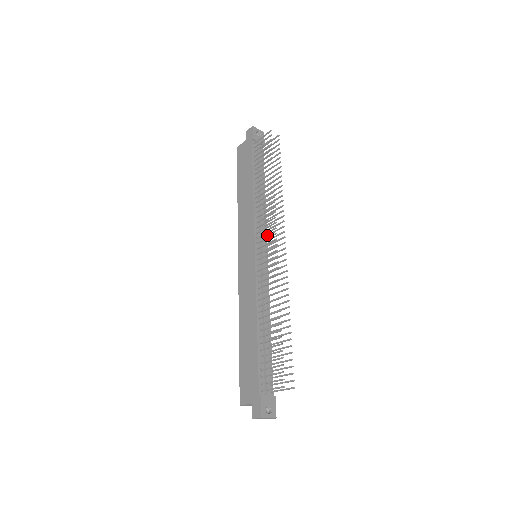
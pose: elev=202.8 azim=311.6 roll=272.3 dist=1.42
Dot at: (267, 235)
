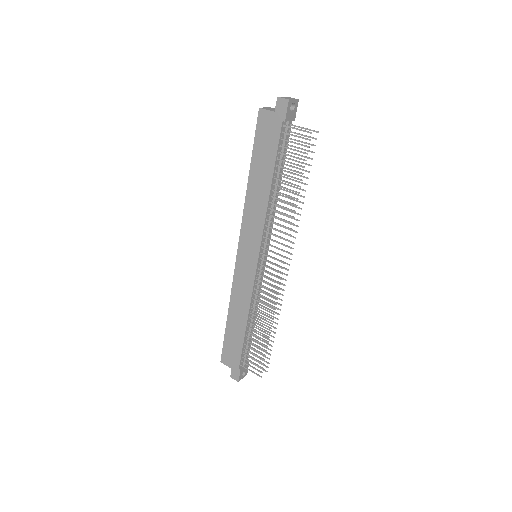
Dot at: occluded
